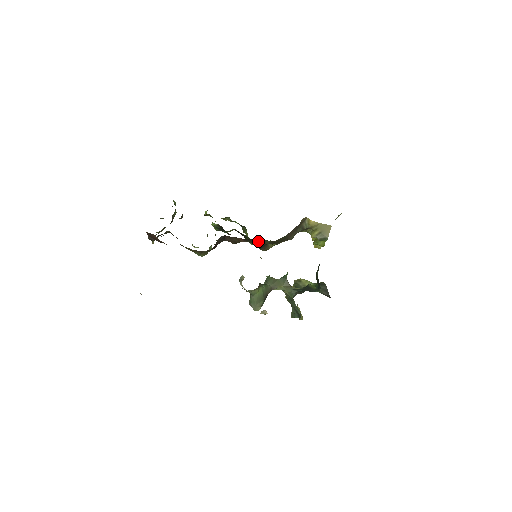
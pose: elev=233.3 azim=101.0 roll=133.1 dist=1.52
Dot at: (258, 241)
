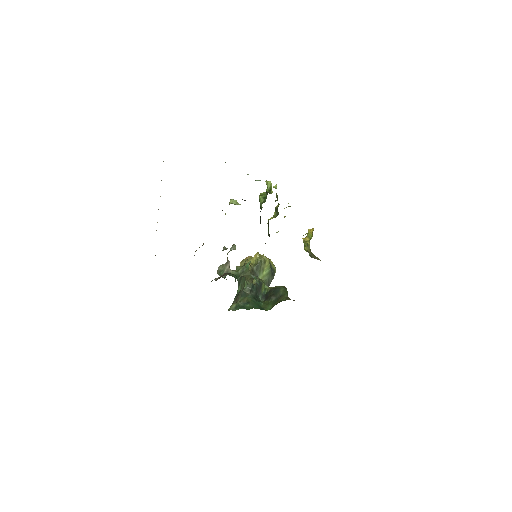
Dot at: occluded
